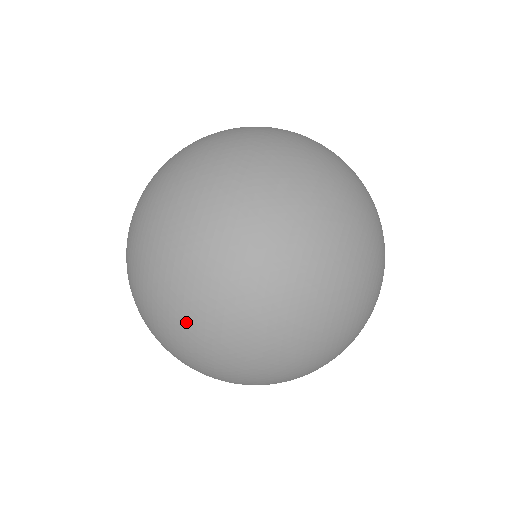
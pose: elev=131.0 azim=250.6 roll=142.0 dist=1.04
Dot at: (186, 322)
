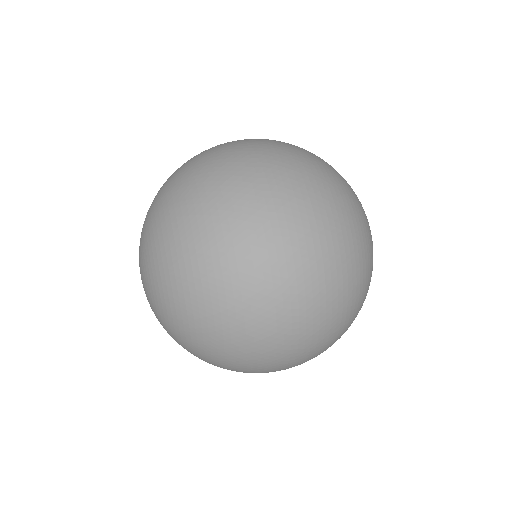
Dot at: (273, 338)
